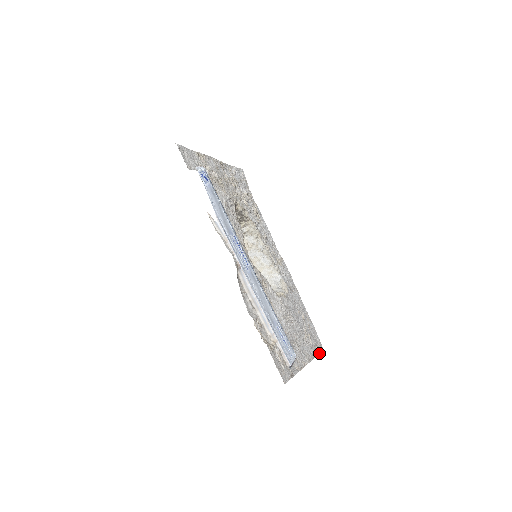
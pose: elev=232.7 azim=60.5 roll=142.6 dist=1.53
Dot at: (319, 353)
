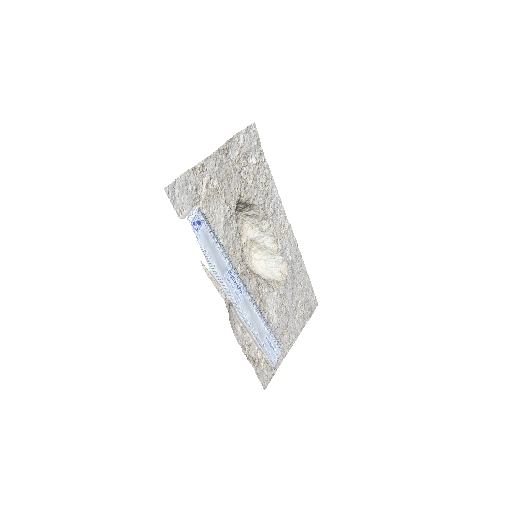
Dot at: (311, 316)
